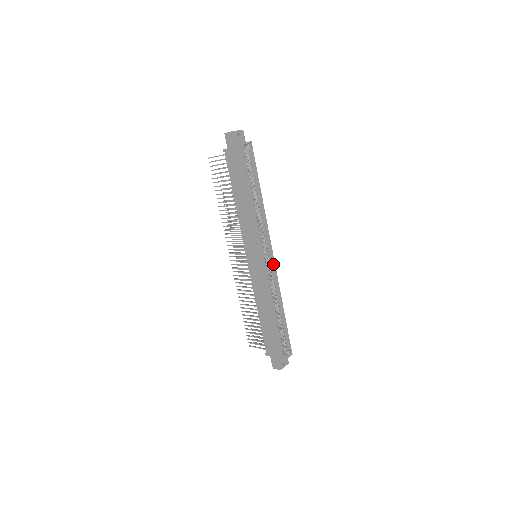
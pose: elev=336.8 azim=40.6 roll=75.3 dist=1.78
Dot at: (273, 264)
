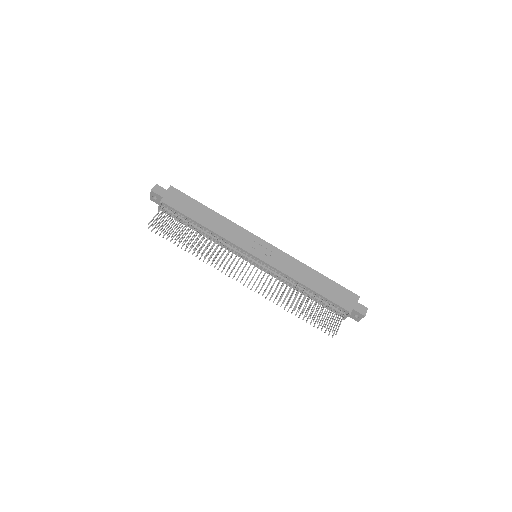
Dot at: occluded
